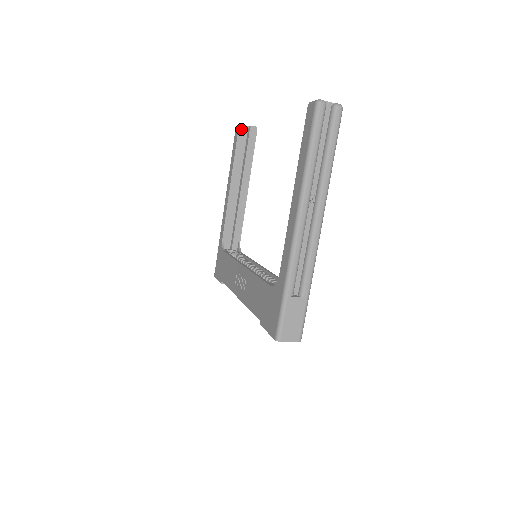
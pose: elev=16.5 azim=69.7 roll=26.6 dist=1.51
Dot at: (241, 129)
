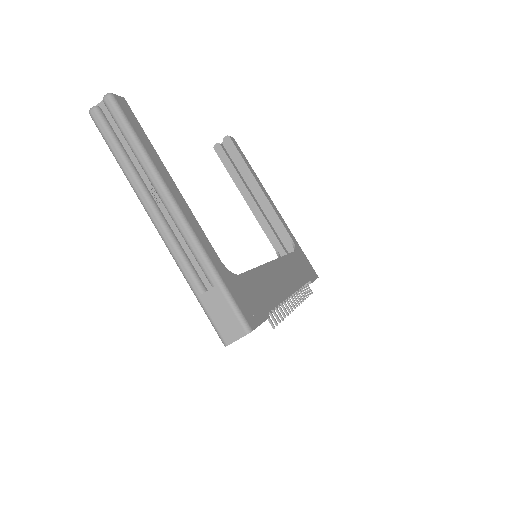
Dot at: (217, 149)
